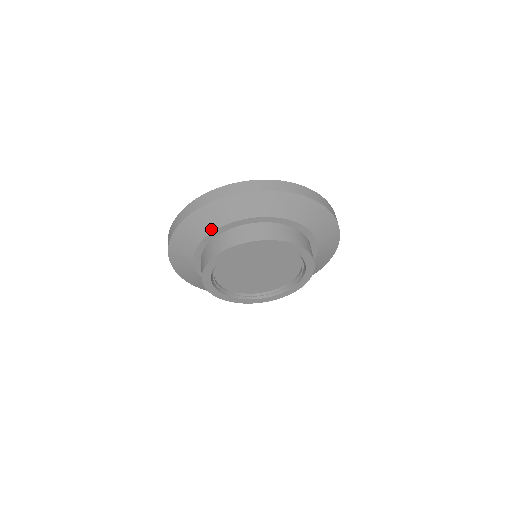
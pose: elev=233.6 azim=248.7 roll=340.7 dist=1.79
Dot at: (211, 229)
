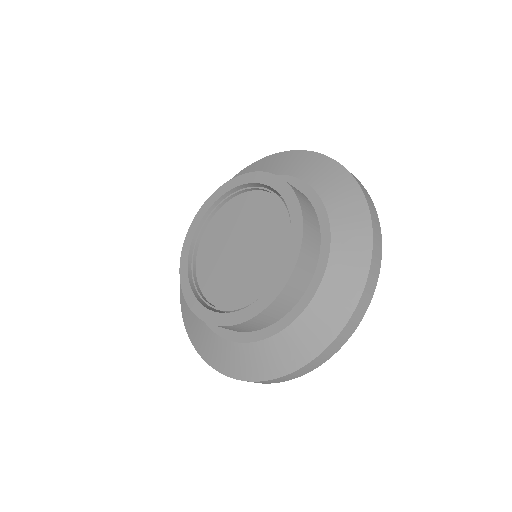
Dot at: occluded
